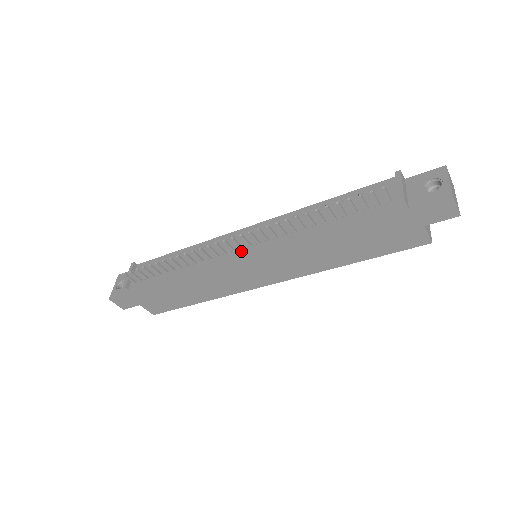
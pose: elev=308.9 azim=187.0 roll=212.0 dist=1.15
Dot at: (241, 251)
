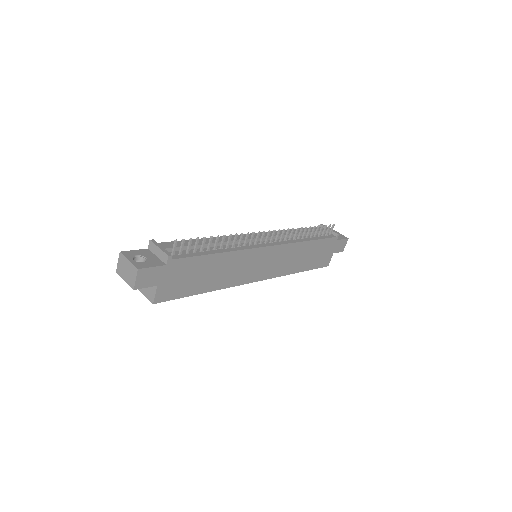
Dot at: (268, 244)
